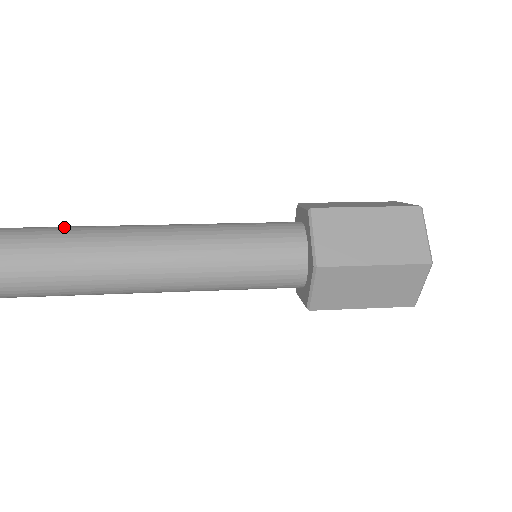
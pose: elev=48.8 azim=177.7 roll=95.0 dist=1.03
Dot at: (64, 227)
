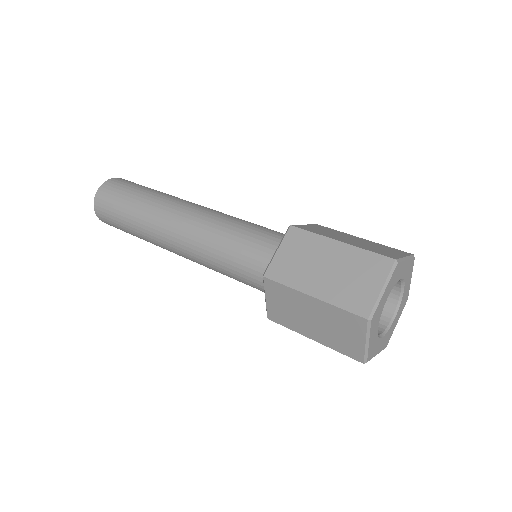
Dot at: (129, 202)
